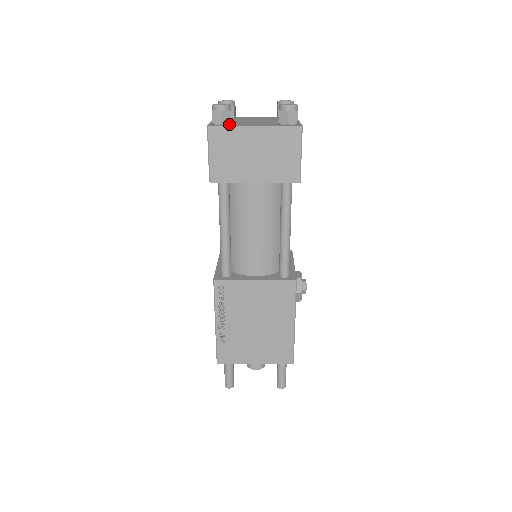
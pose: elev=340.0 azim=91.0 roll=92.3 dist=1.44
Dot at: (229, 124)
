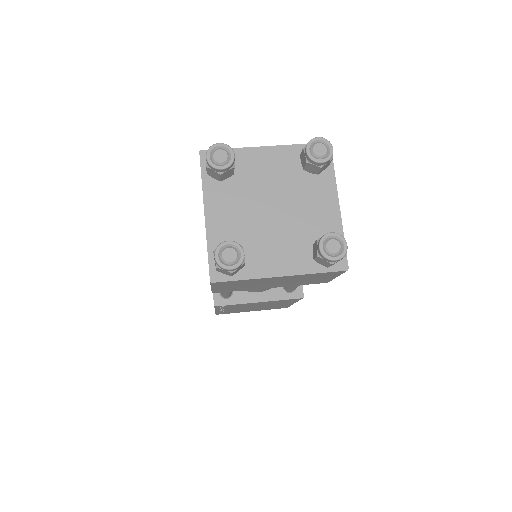
Dot at: (241, 267)
